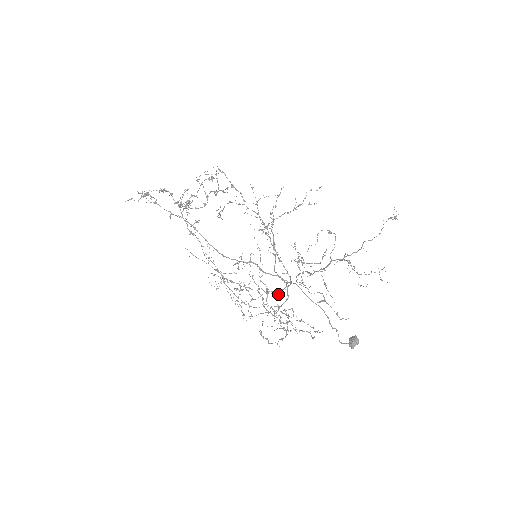
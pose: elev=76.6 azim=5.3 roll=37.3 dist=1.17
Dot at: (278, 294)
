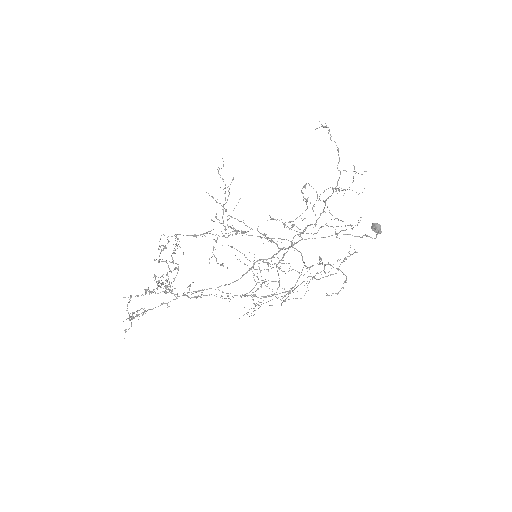
Dot at: occluded
